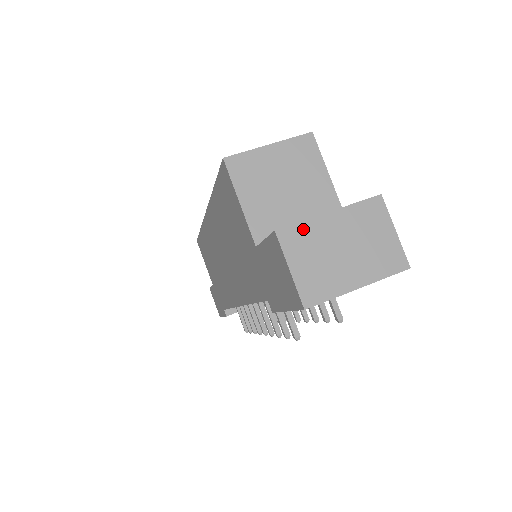
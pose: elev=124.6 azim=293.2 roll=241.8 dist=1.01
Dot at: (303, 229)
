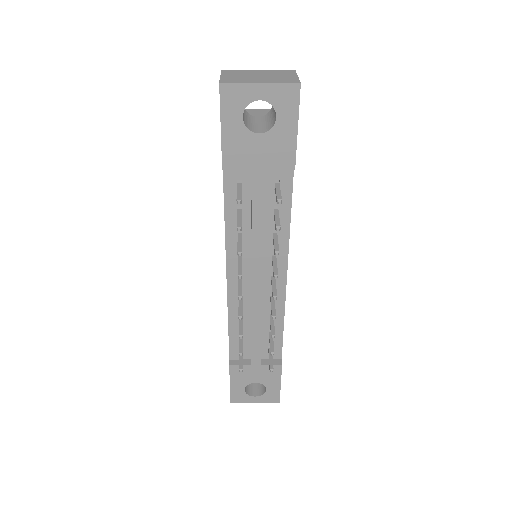
Dot at: (238, 71)
